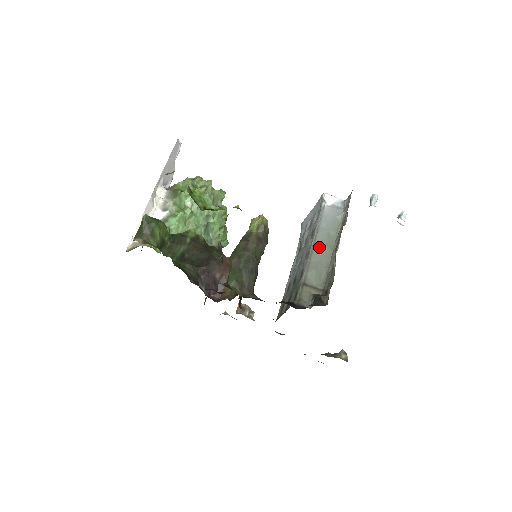
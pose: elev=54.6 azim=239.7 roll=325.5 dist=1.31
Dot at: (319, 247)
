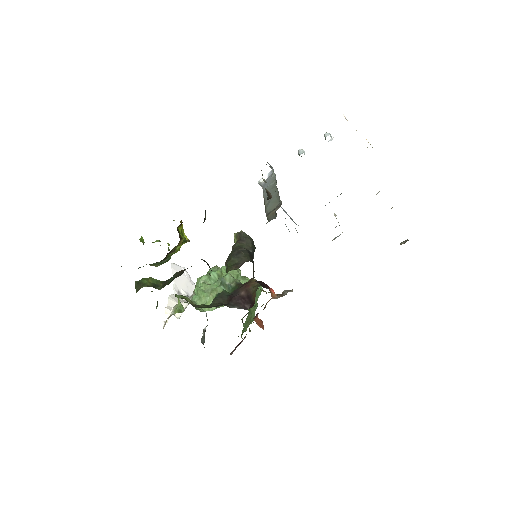
Dot at: occluded
